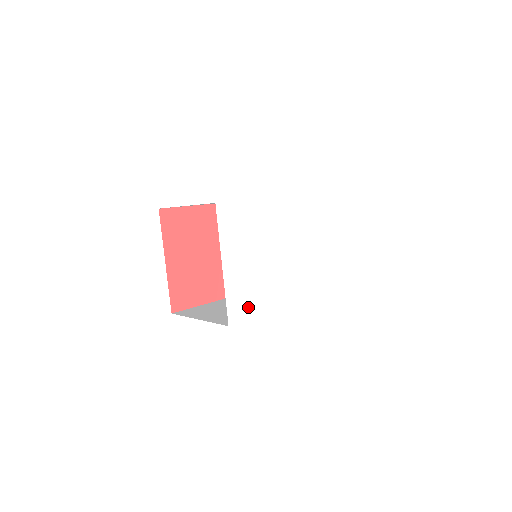
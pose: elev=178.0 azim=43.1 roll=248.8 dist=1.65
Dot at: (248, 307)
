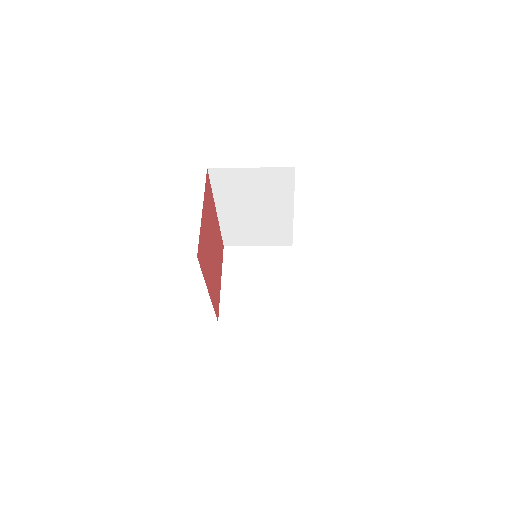
Dot at: occluded
